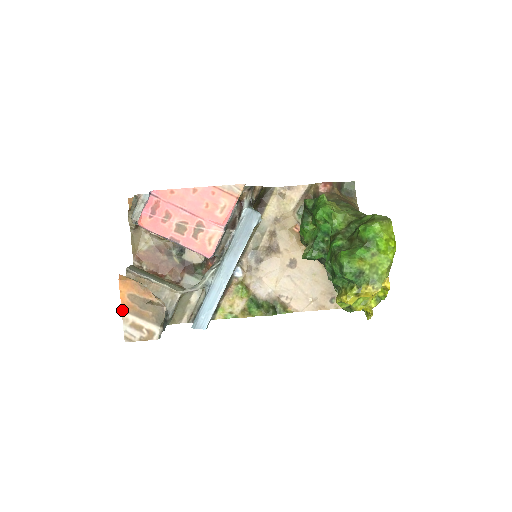
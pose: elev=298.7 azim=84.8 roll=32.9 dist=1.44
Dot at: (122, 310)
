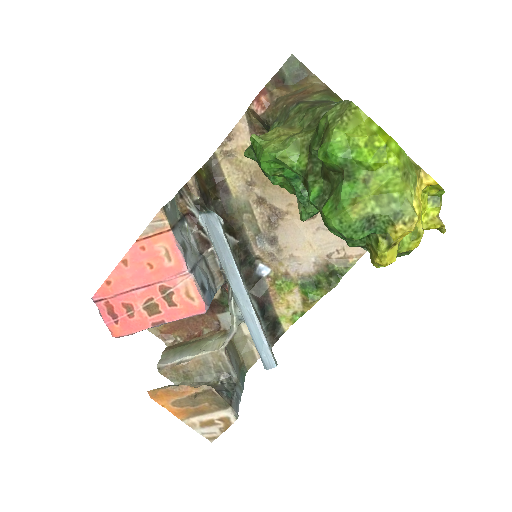
Dot at: (181, 420)
